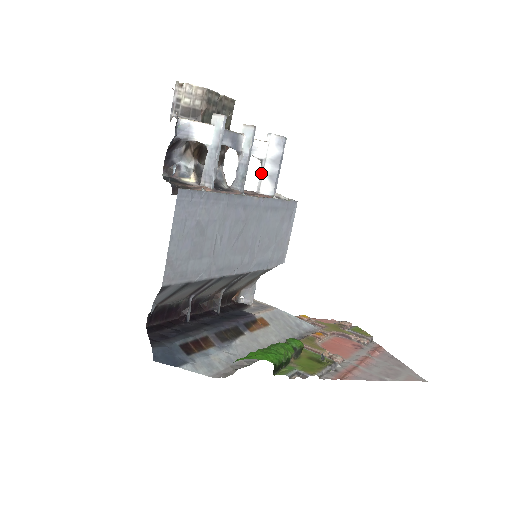
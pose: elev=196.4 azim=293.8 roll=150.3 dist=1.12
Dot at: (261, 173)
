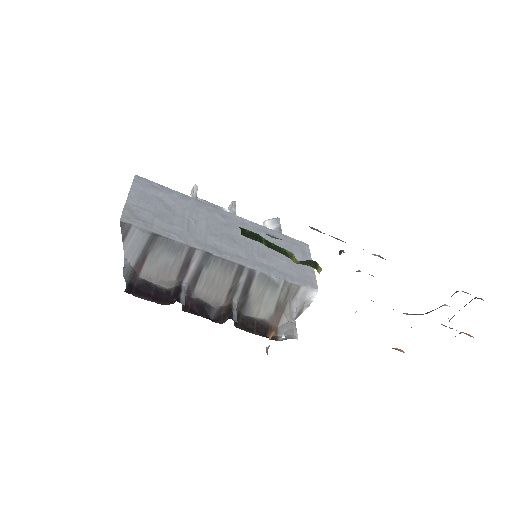
Dot at: occluded
